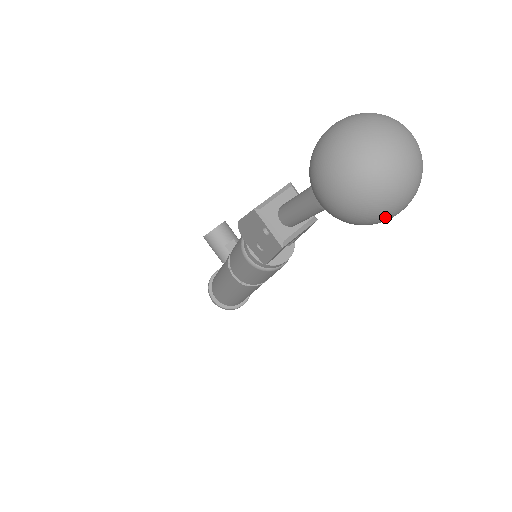
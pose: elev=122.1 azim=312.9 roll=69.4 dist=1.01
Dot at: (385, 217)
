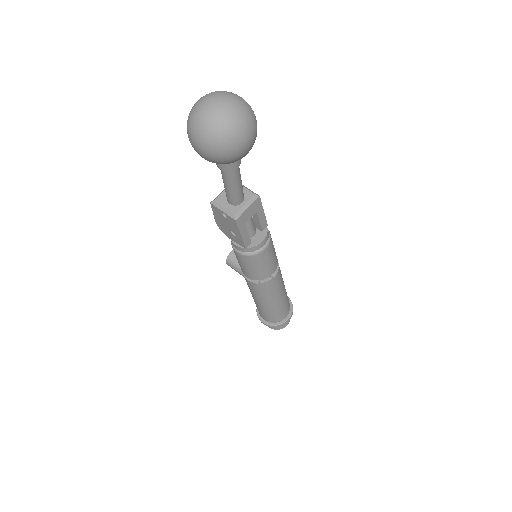
Dot at: (233, 144)
